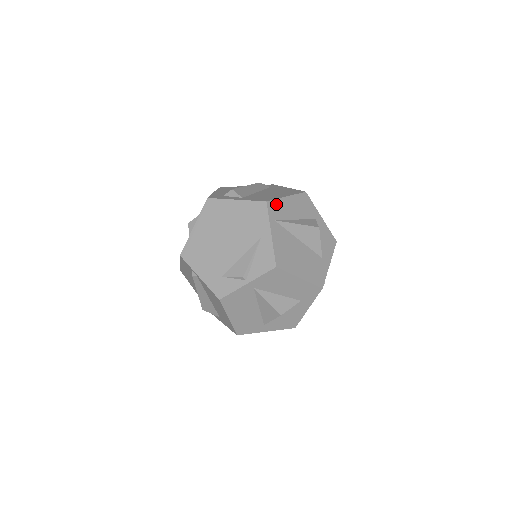
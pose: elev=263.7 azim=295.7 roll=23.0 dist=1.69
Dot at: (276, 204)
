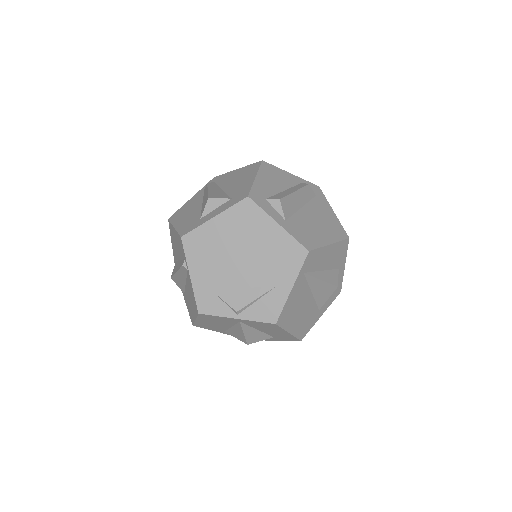
Dot at: (316, 254)
